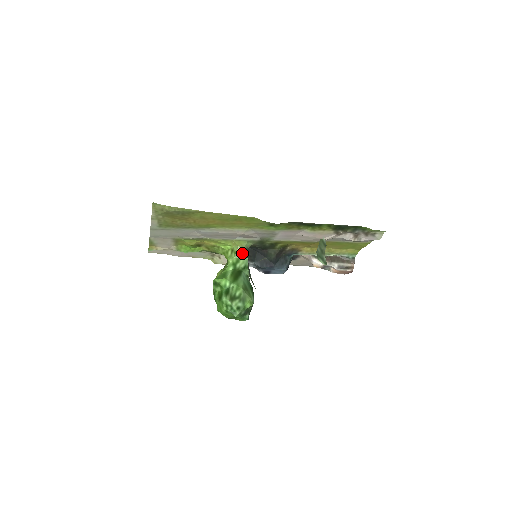
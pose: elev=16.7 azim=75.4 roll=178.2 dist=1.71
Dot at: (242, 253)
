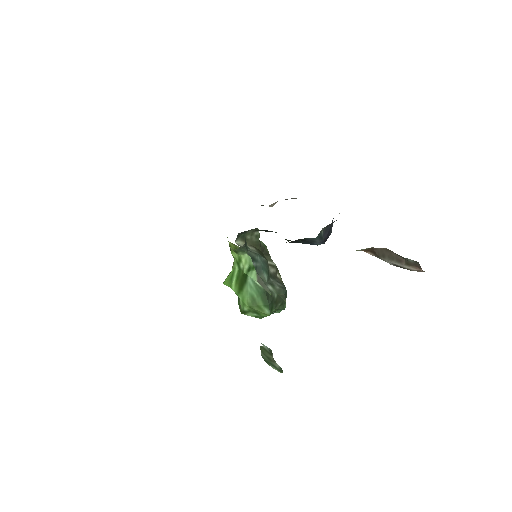
Dot at: (239, 252)
